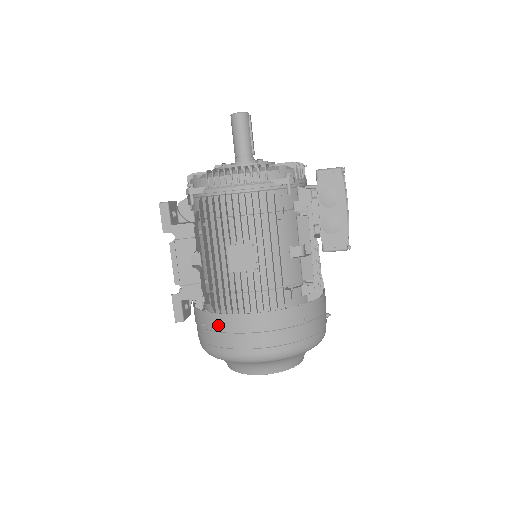
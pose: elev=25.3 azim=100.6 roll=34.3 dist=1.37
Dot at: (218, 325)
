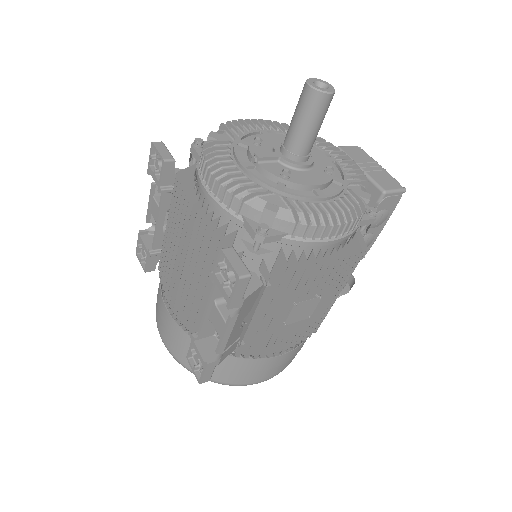
Dot at: (241, 367)
